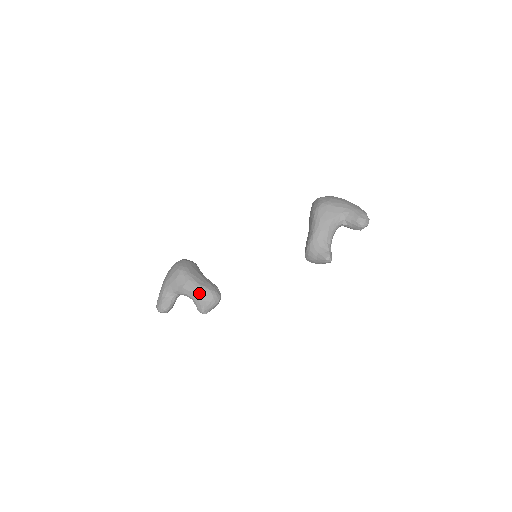
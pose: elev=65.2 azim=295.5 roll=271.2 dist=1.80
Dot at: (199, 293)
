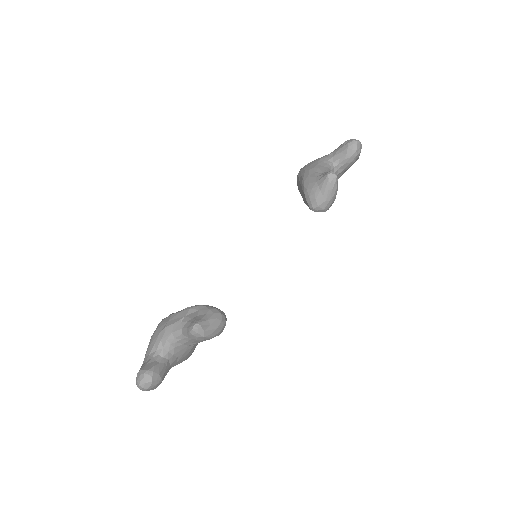
Dot at: (187, 314)
